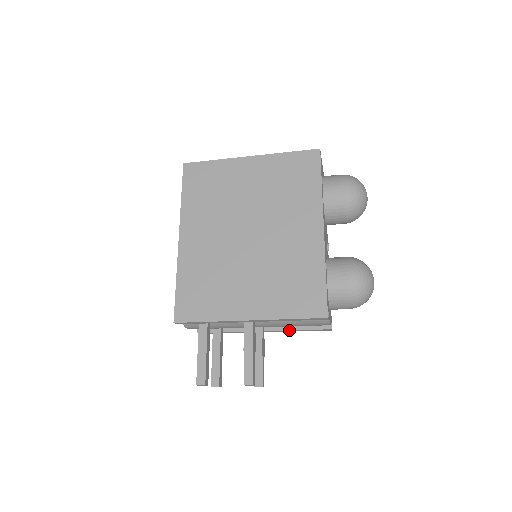
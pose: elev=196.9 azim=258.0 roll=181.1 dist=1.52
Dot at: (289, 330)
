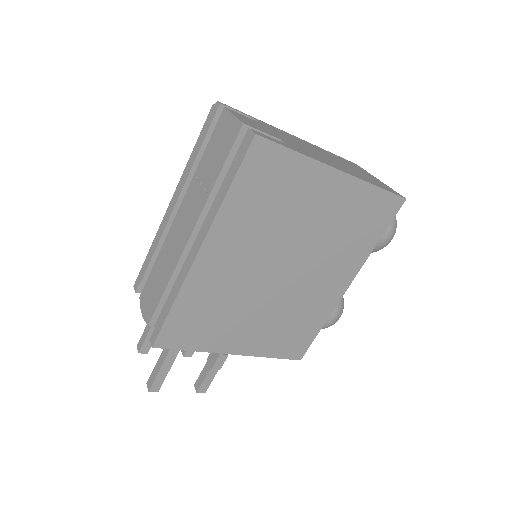
Dot at: occluded
